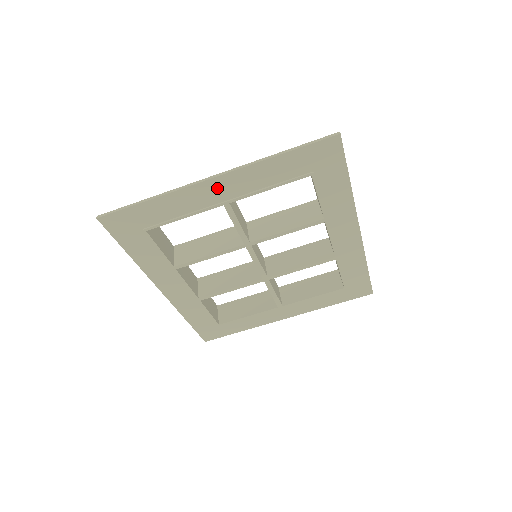
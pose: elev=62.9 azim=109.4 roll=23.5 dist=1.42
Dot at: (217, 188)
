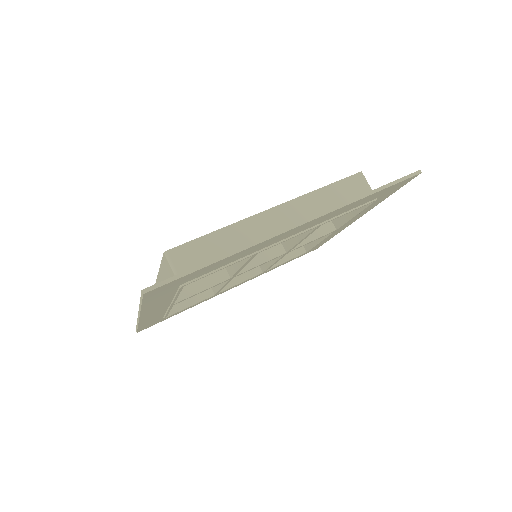
Dot at: (152, 313)
